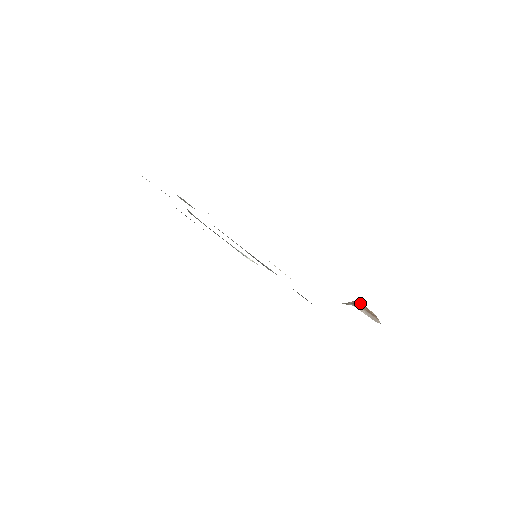
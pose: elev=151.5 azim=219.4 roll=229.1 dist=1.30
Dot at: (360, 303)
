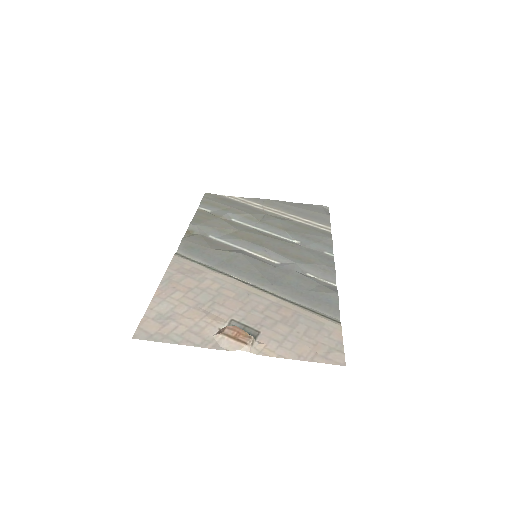
Dot at: (231, 328)
